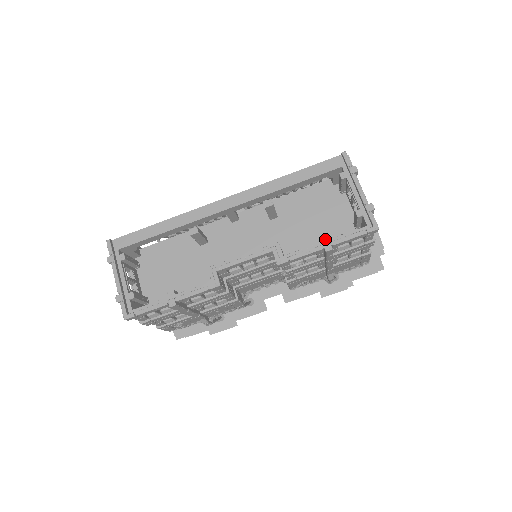
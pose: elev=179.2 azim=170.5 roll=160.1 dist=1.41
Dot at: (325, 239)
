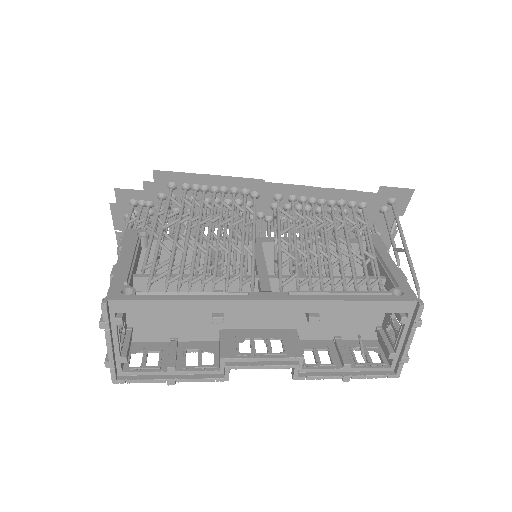
Dot at: (348, 367)
